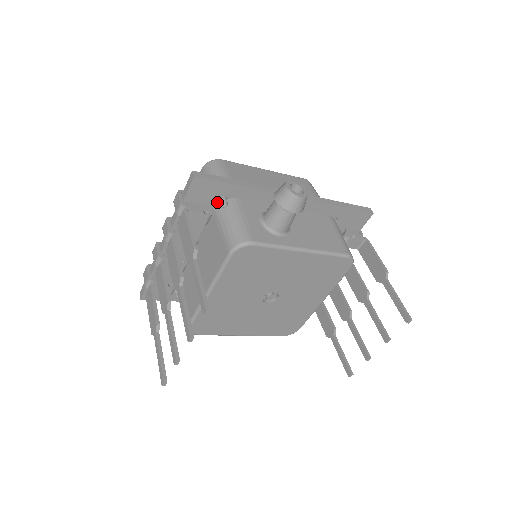
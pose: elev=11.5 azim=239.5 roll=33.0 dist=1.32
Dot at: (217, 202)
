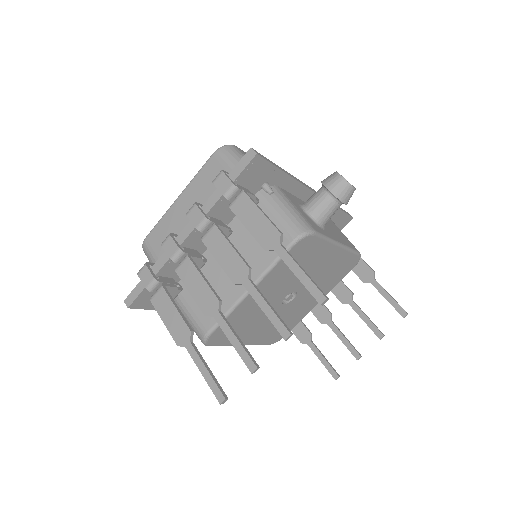
Dot at: (259, 188)
